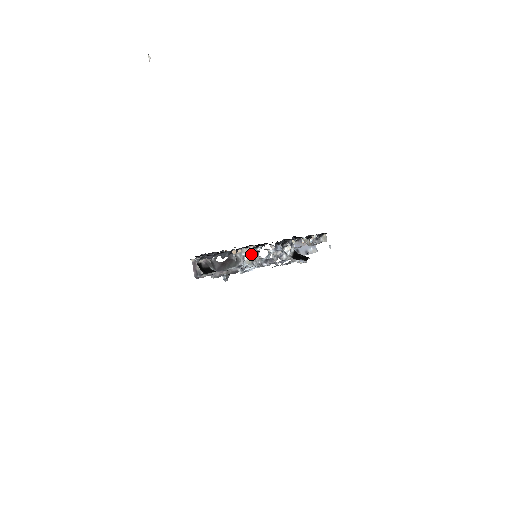
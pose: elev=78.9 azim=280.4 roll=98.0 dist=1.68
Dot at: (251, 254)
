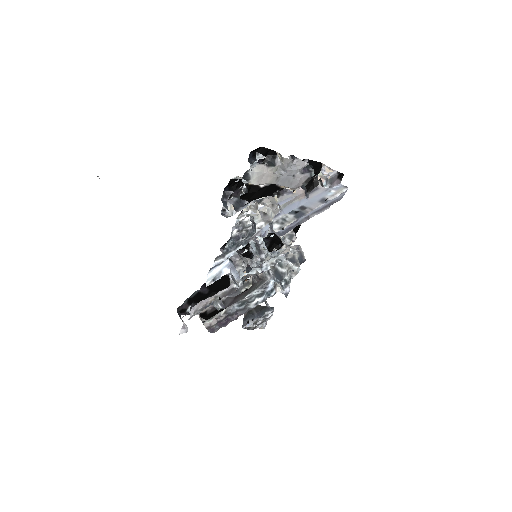
Dot at: (232, 256)
